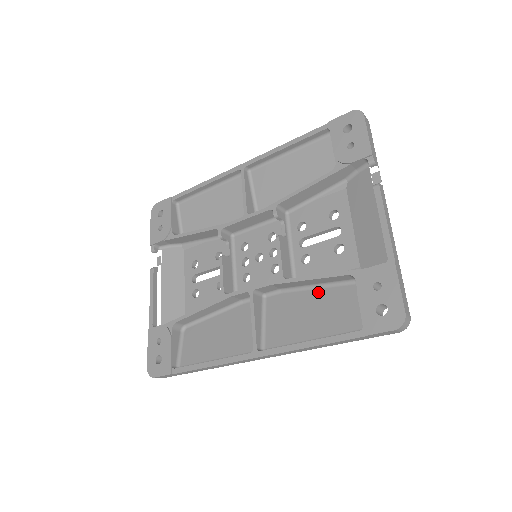
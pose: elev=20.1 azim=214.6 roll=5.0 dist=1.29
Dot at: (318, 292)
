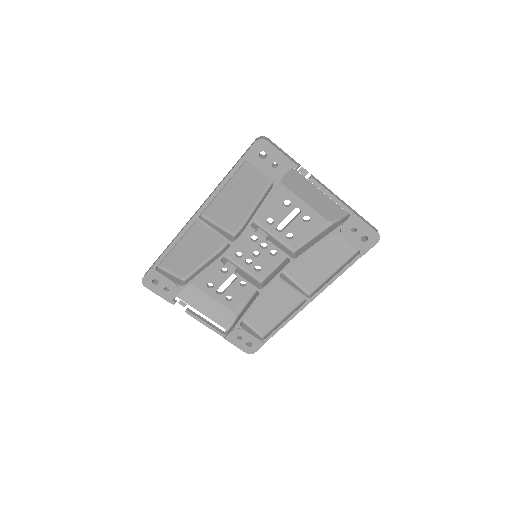
Dot at: (314, 248)
